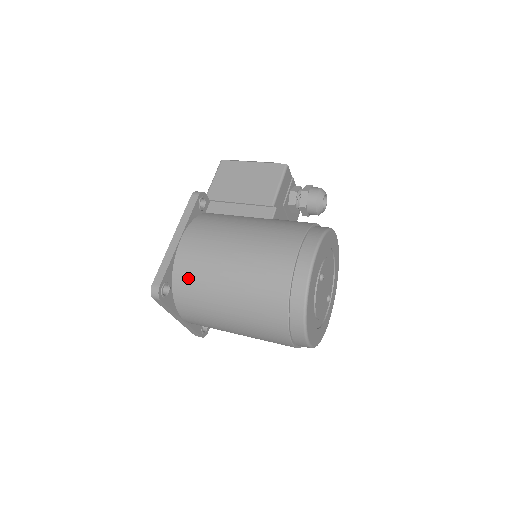
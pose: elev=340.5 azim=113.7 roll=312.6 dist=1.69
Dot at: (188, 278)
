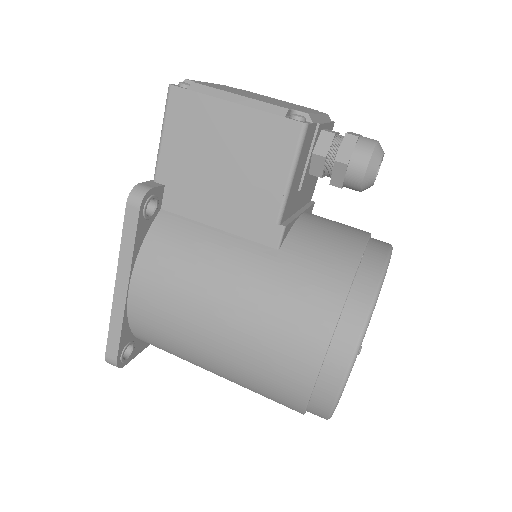
Dot at: (155, 342)
